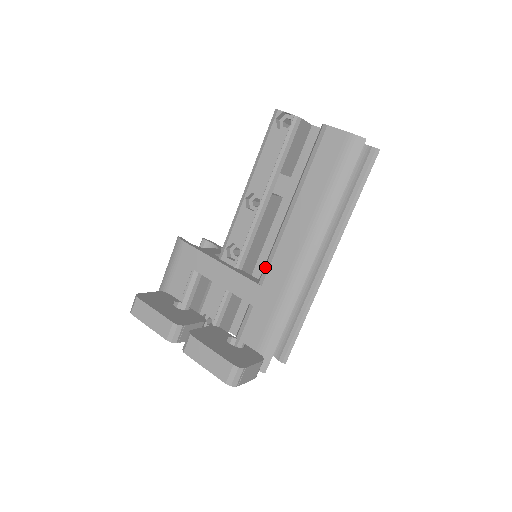
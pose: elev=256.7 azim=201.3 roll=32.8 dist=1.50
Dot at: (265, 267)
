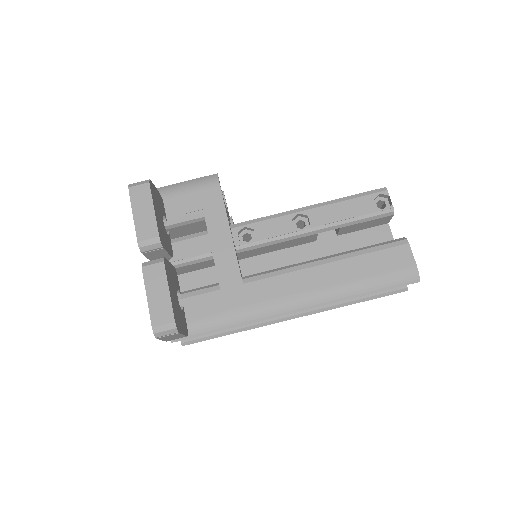
Dot at: (261, 275)
